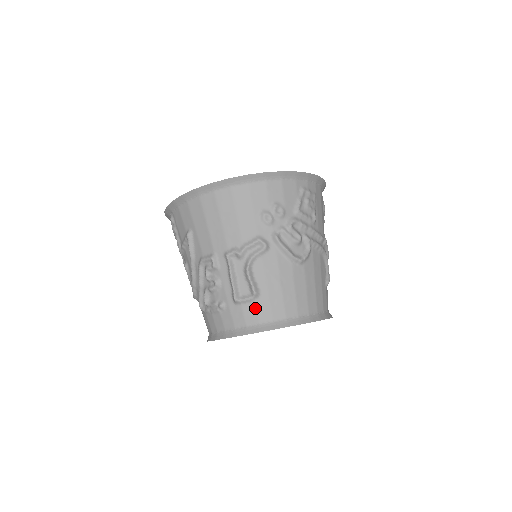
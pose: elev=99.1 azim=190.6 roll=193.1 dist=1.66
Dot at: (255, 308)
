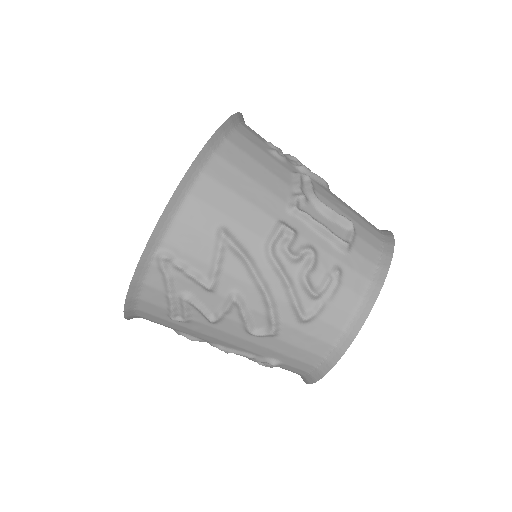
Dot at: (363, 241)
